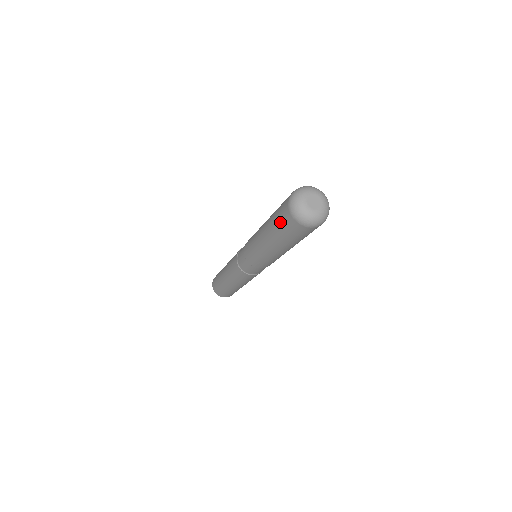
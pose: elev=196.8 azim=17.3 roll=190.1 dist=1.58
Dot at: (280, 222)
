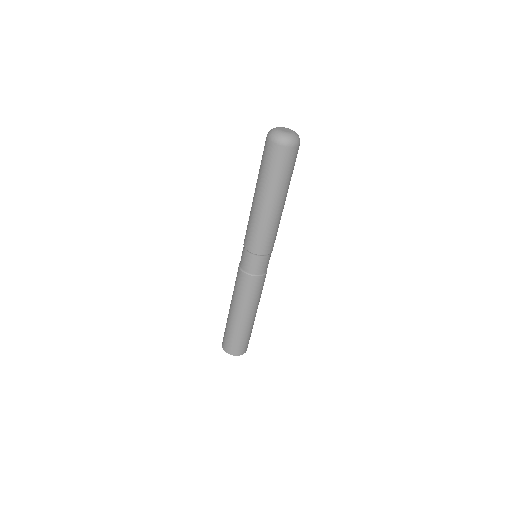
Dot at: (262, 157)
